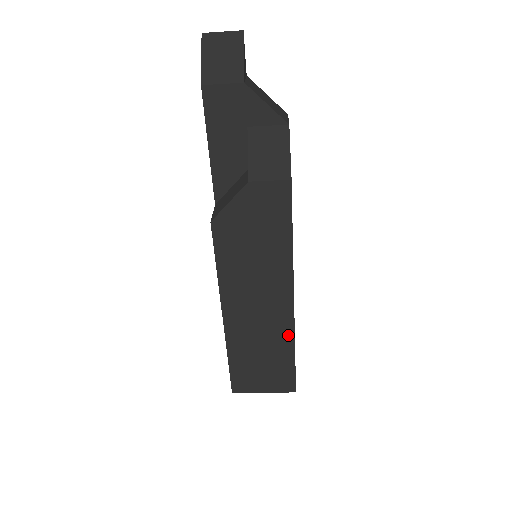
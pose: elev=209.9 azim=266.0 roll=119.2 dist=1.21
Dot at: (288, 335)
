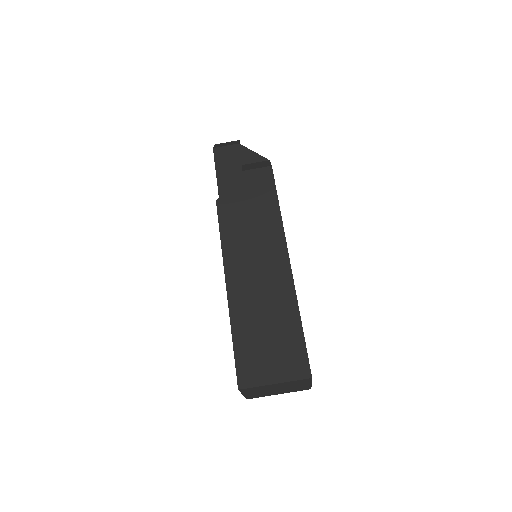
Dot at: (290, 297)
